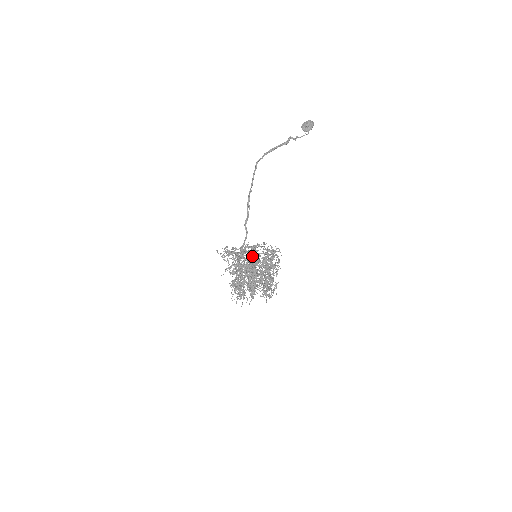
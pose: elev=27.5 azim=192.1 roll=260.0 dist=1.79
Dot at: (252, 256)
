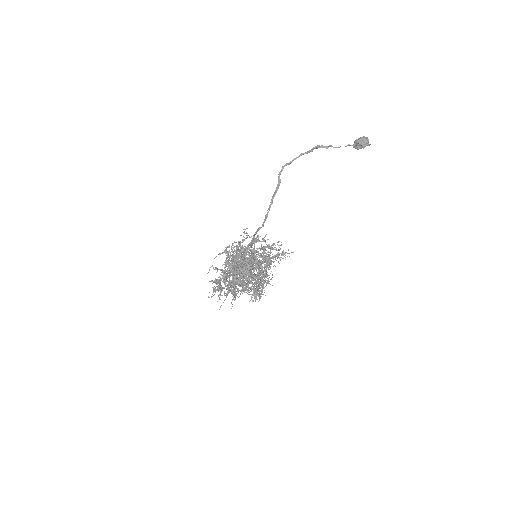
Dot at: (251, 256)
